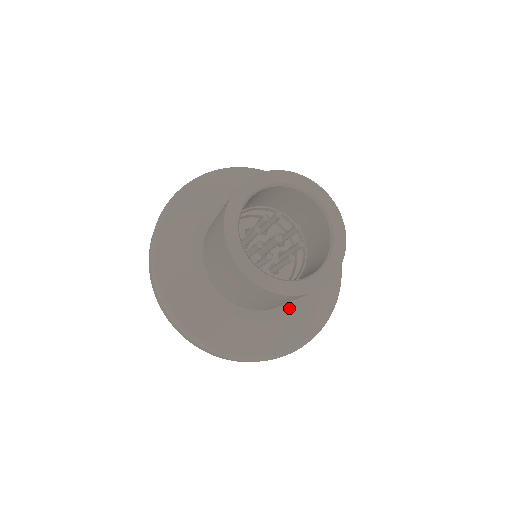
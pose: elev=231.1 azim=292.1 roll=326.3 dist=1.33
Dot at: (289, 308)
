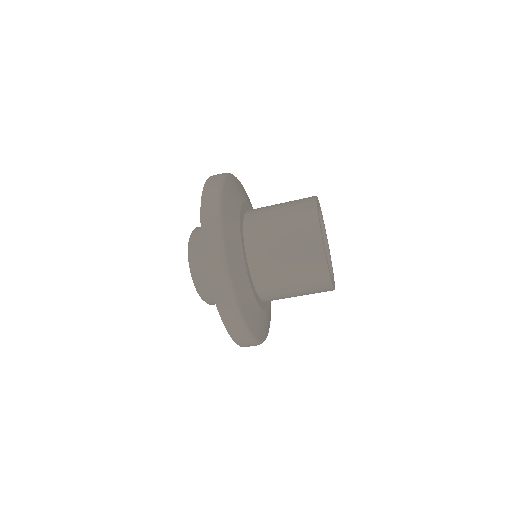
Dot at: (257, 299)
